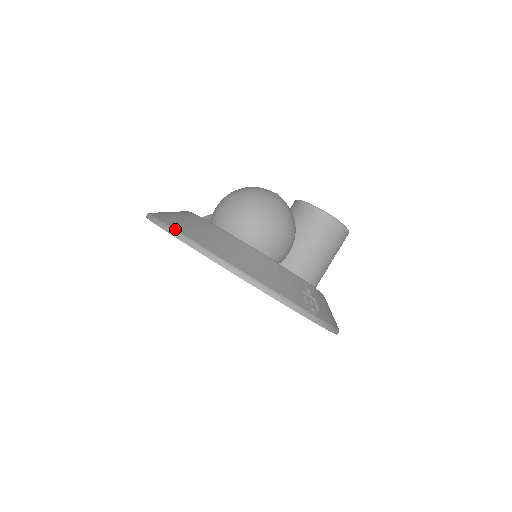
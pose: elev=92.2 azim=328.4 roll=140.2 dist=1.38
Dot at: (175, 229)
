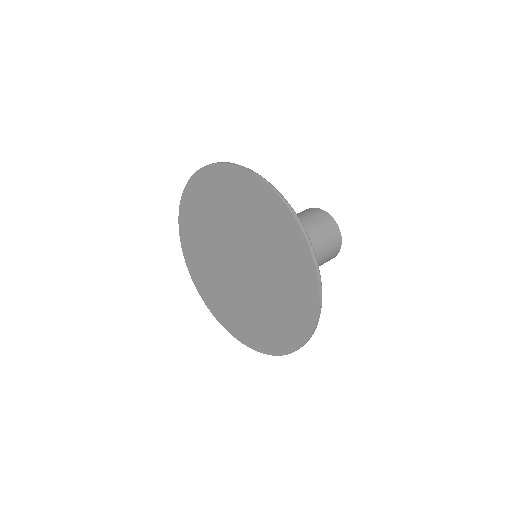
Dot at: occluded
